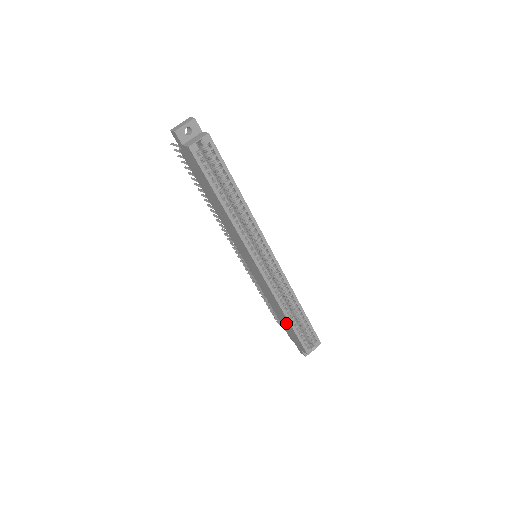
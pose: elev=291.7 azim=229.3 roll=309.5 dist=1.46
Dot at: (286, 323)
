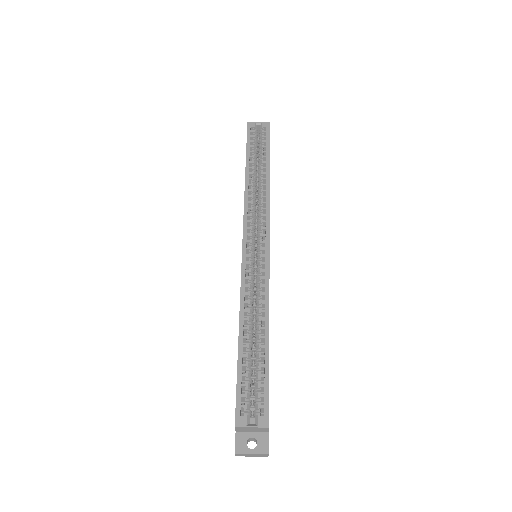
Dot at: occluded
